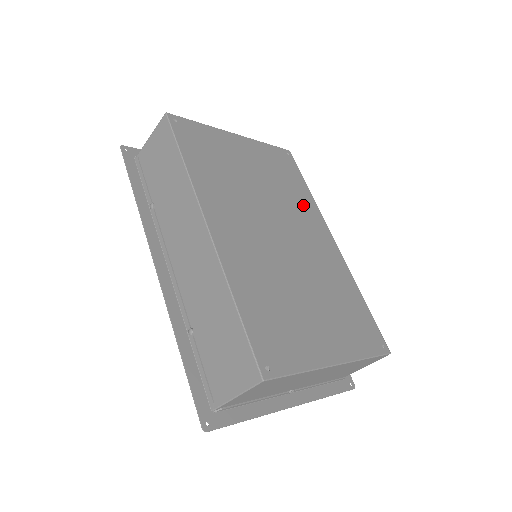
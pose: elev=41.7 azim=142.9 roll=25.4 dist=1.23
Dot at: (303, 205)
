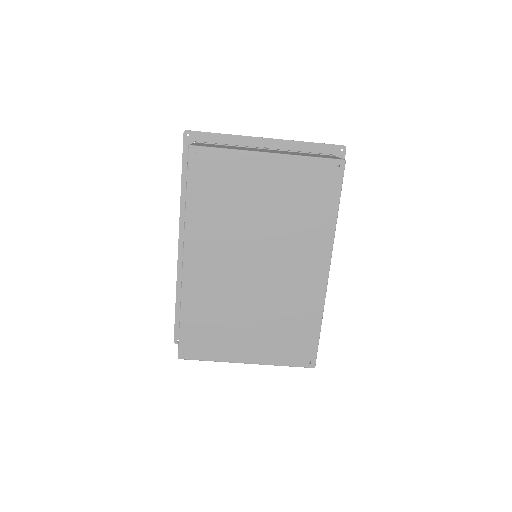
Dot at: (312, 233)
